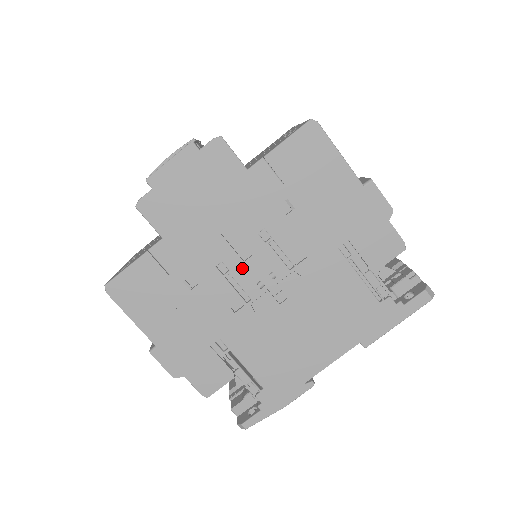
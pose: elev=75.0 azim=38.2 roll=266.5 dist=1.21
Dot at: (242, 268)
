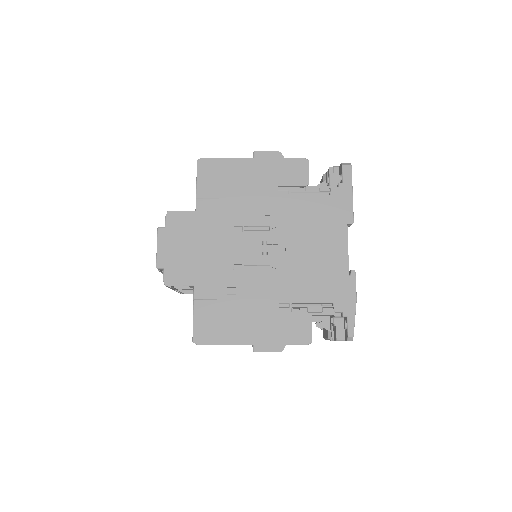
Dot at: (246, 256)
